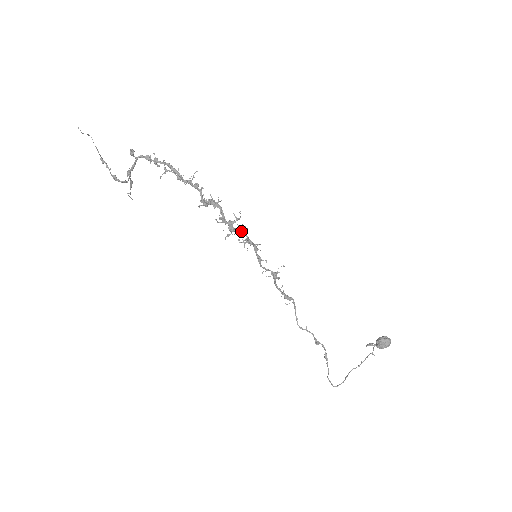
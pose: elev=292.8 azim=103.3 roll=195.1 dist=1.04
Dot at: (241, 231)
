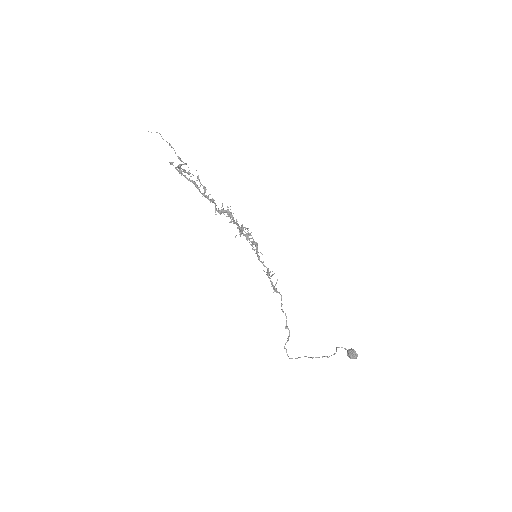
Dot at: (250, 235)
